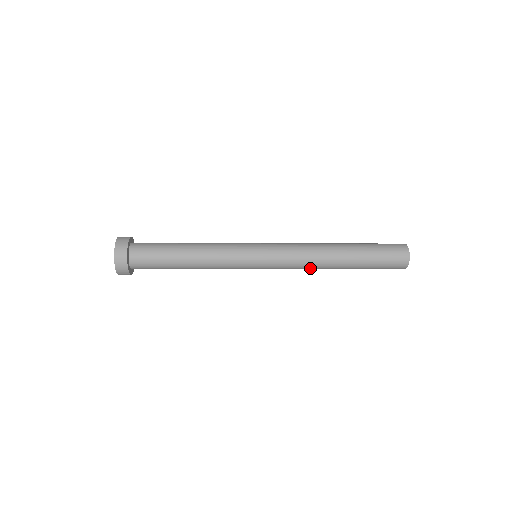
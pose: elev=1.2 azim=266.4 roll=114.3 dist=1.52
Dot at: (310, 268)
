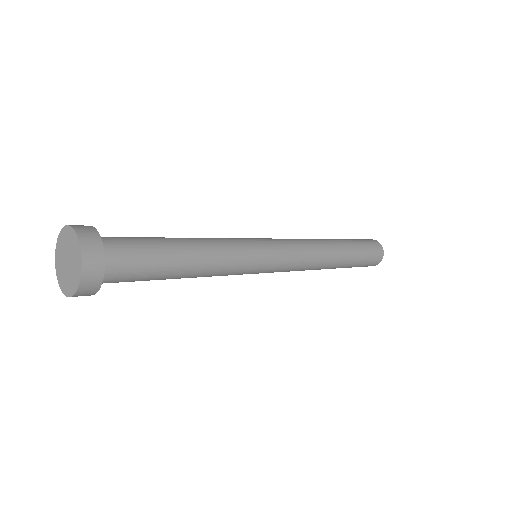
Dot at: occluded
